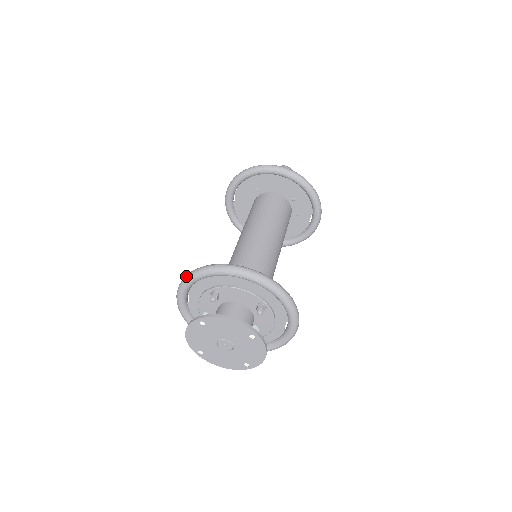
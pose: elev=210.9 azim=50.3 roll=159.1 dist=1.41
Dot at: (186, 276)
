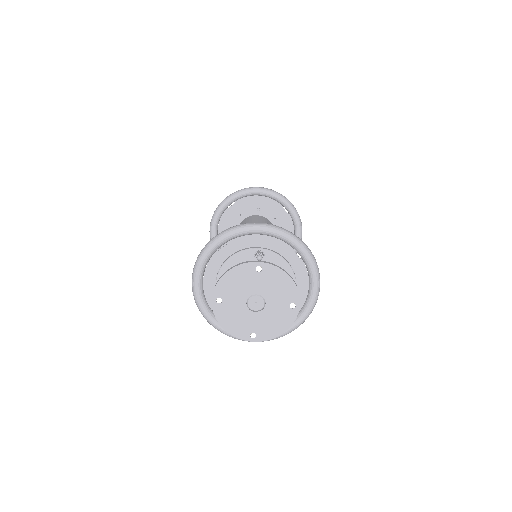
Dot at: (247, 223)
